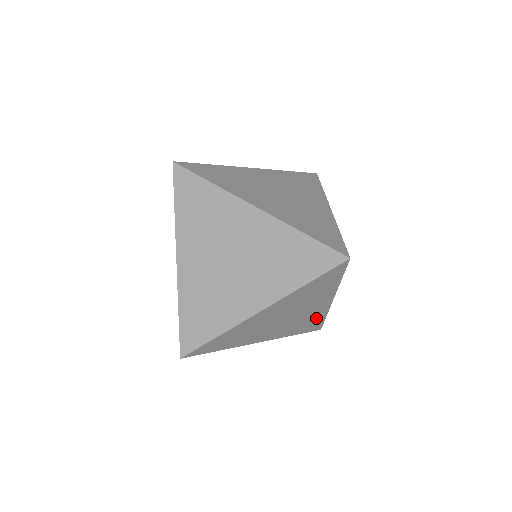
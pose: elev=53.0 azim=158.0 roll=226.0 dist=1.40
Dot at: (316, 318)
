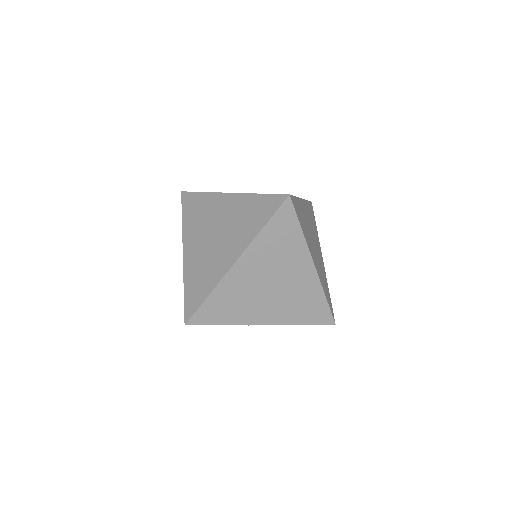
Dot at: (314, 297)
